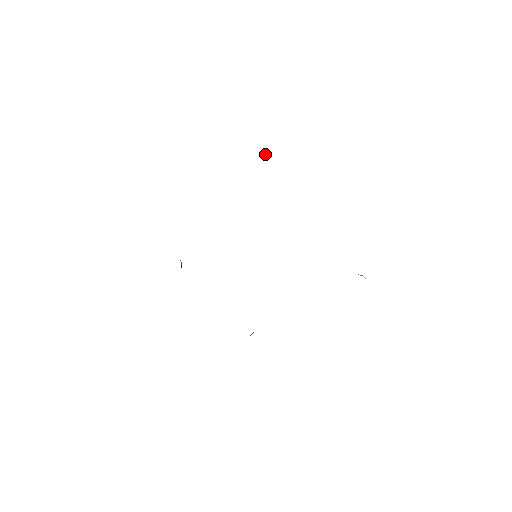
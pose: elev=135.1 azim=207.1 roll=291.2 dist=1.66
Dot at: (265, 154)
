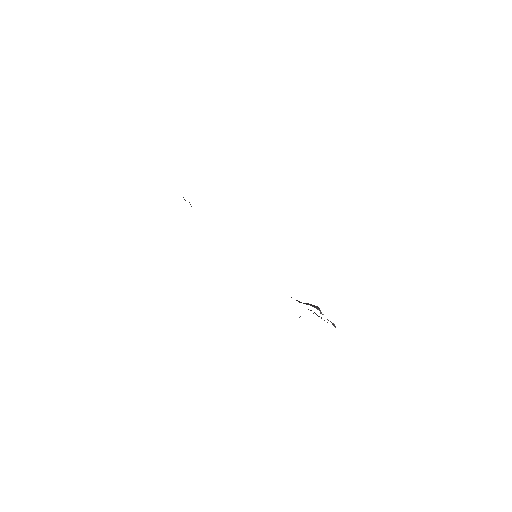
Dot at: occluded
